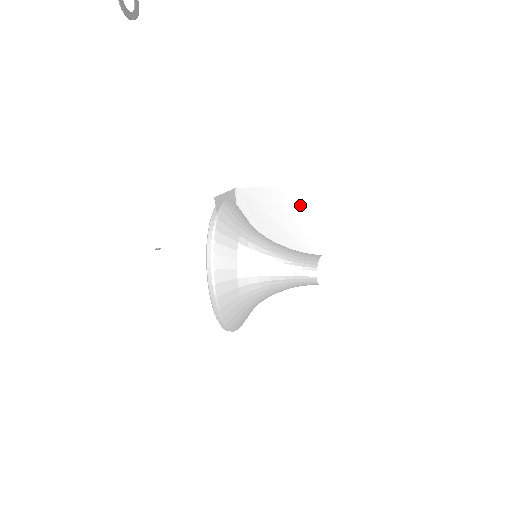
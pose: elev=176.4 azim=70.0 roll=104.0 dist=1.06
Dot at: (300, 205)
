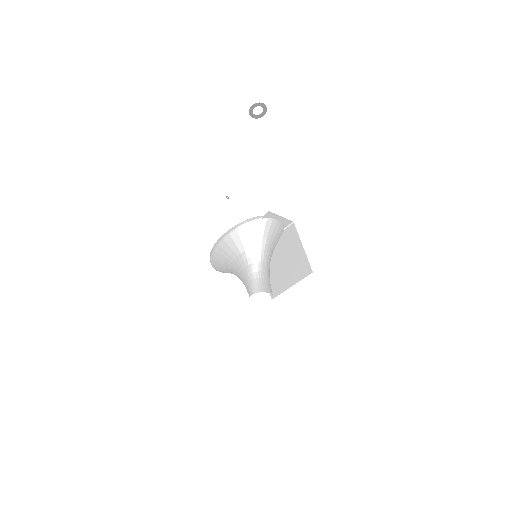
Dot at: (297, 265)
